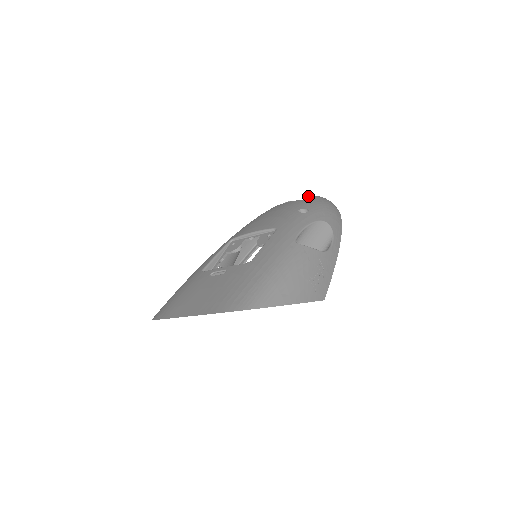
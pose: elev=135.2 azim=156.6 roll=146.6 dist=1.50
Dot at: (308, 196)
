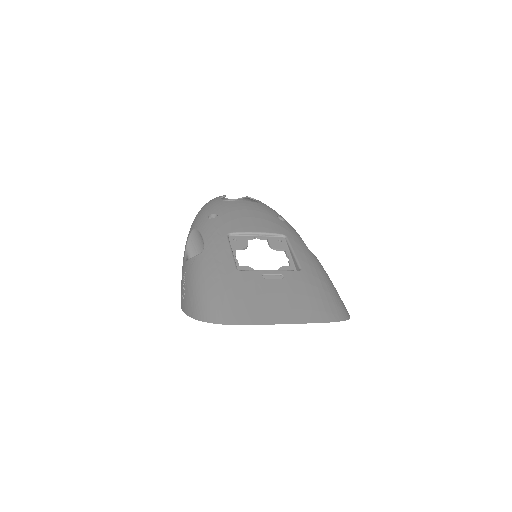
Dot at: (250, 197)
